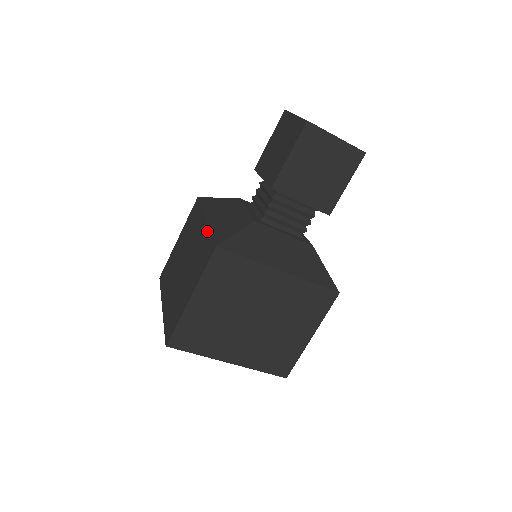
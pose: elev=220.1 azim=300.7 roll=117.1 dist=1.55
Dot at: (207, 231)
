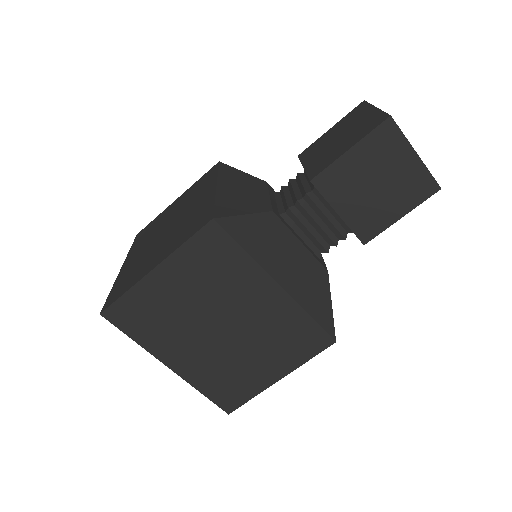
Dot at: (211, 199)
